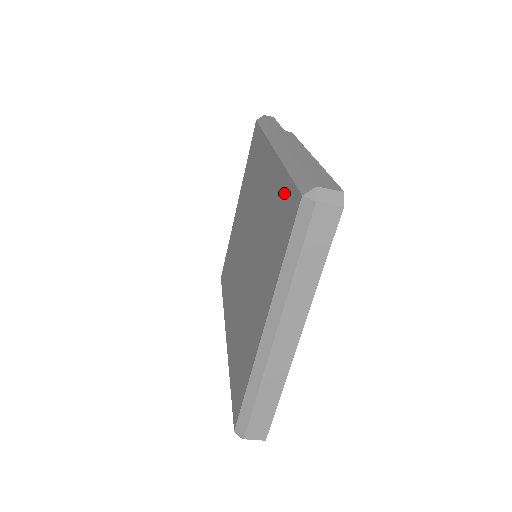
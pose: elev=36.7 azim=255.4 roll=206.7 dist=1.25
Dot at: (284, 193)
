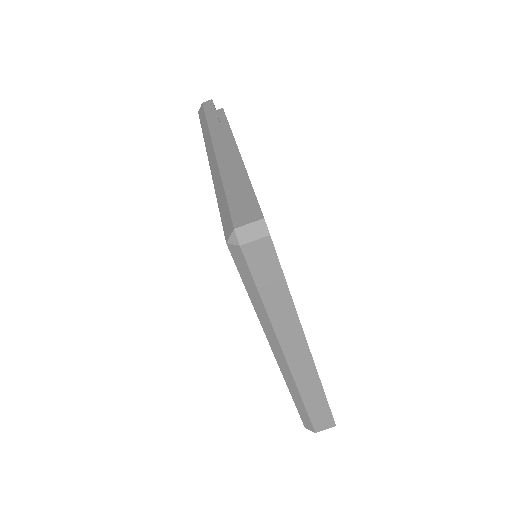
Dot at: occluded
